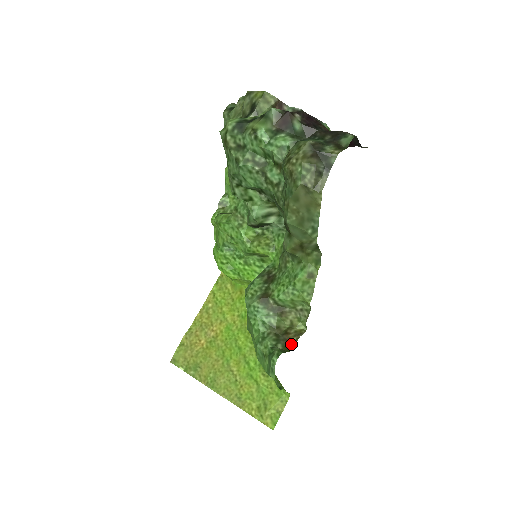
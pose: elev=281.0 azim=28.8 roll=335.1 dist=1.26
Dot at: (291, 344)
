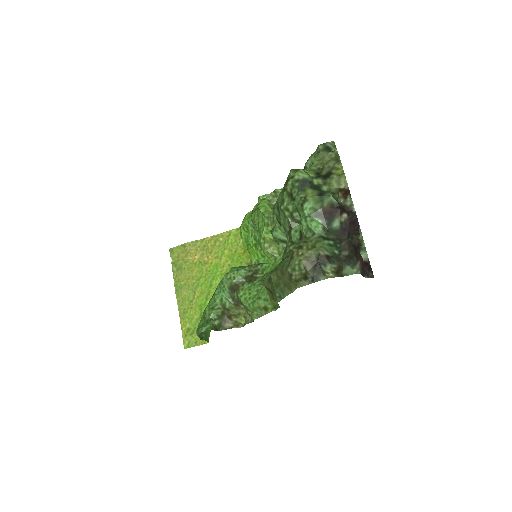
Dot at: (225, 327)
